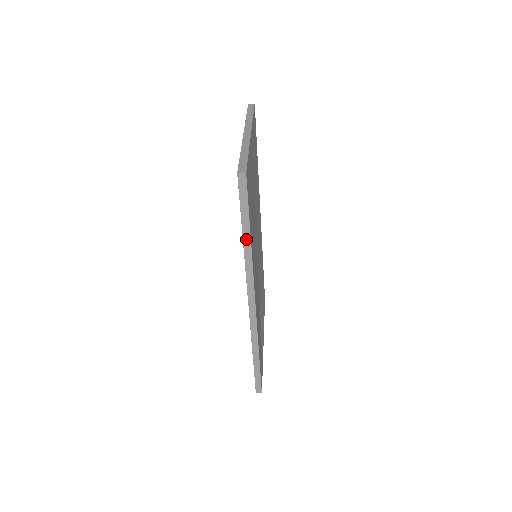
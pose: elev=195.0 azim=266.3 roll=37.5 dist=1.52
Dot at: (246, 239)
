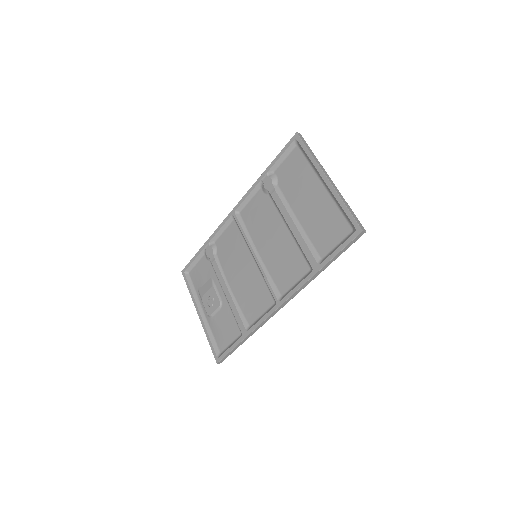
Dot at: (324, 268)
